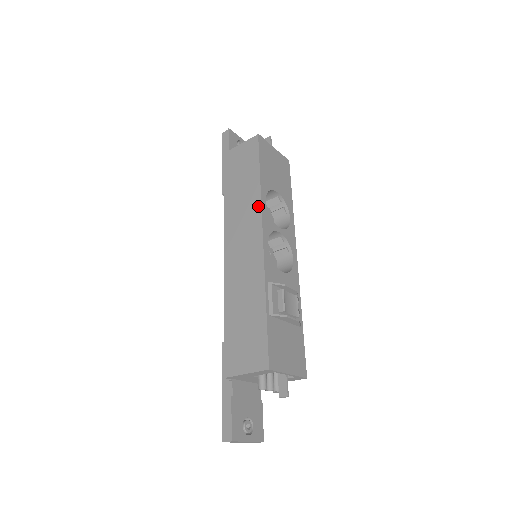
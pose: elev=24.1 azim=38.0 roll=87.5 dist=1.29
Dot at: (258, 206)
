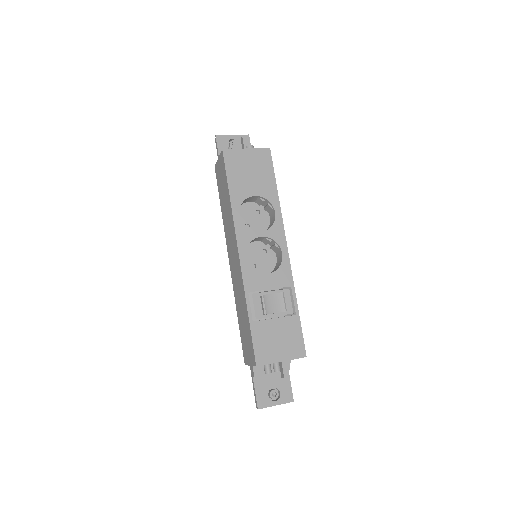
Dot at: (233, 224)
